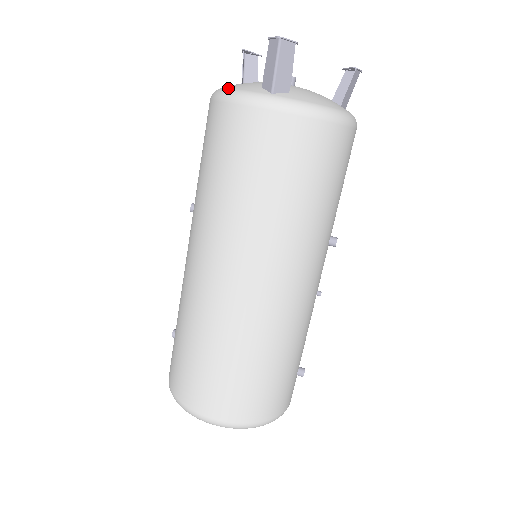
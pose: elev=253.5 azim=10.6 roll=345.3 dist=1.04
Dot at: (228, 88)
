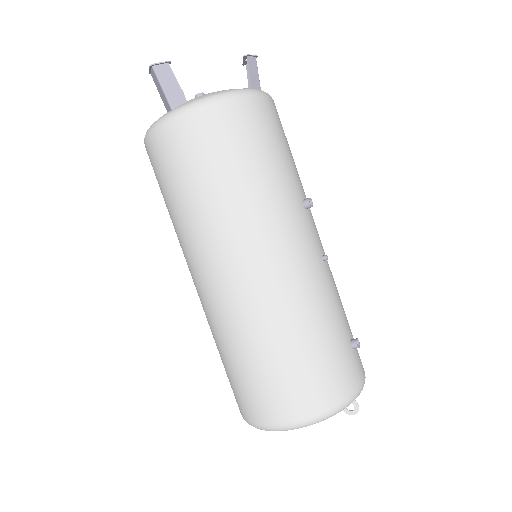
Dot at: occluded
